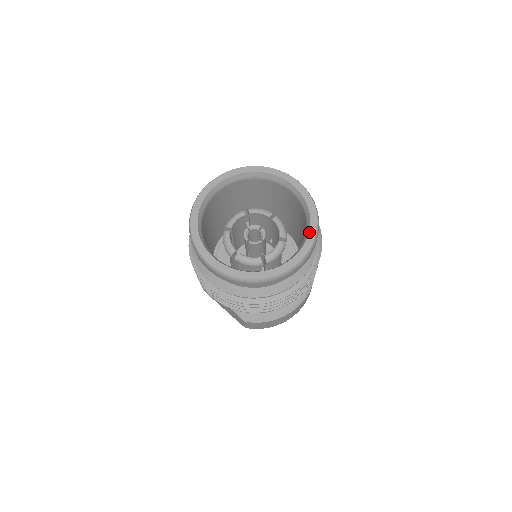
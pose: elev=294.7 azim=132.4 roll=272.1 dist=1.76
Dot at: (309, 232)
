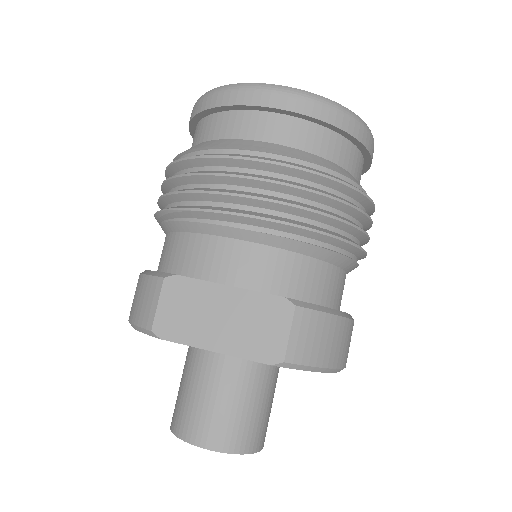
Dot at: occluded
